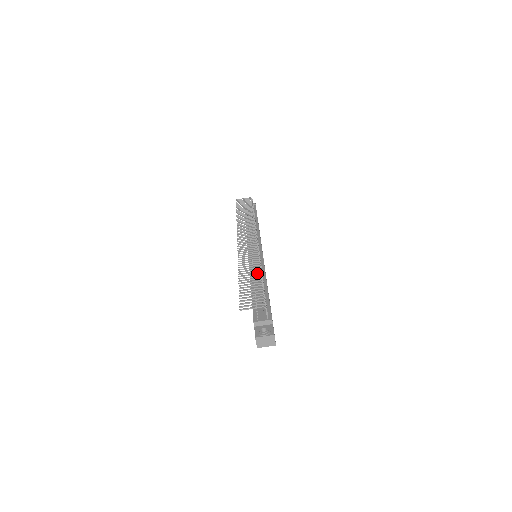
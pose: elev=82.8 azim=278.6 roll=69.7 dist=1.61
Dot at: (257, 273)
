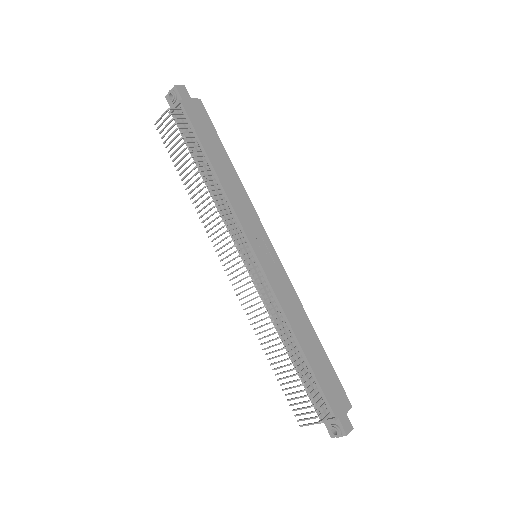
Dot at: occluded
